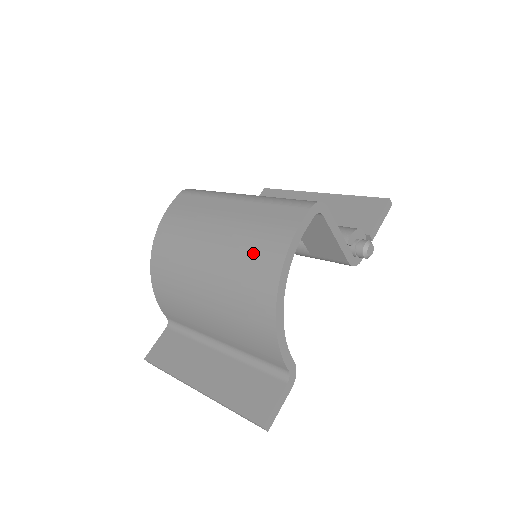
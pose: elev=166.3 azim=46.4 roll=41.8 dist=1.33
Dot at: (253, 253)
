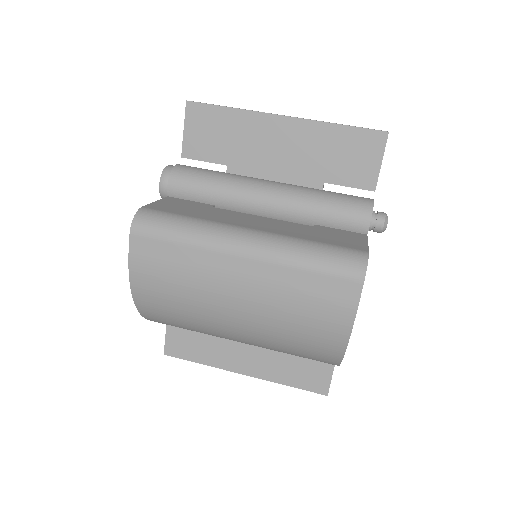
Dot at: (304, 330)
